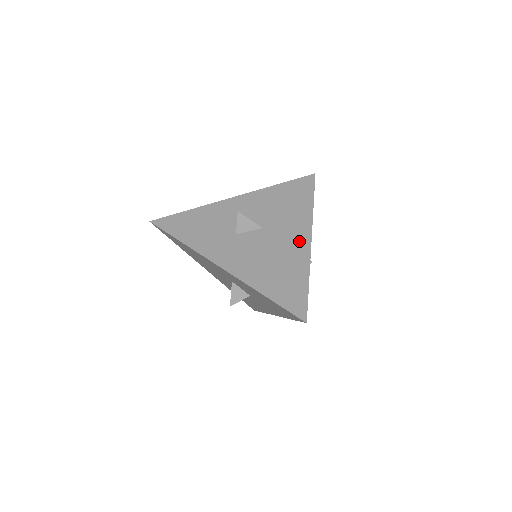
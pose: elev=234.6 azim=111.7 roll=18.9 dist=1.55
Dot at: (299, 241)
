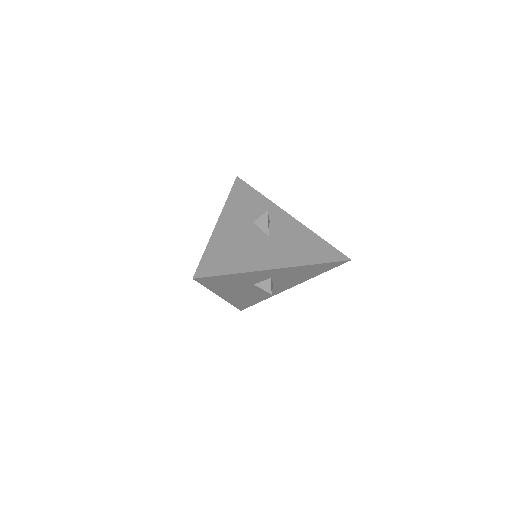
Dot at: (270, 261)
